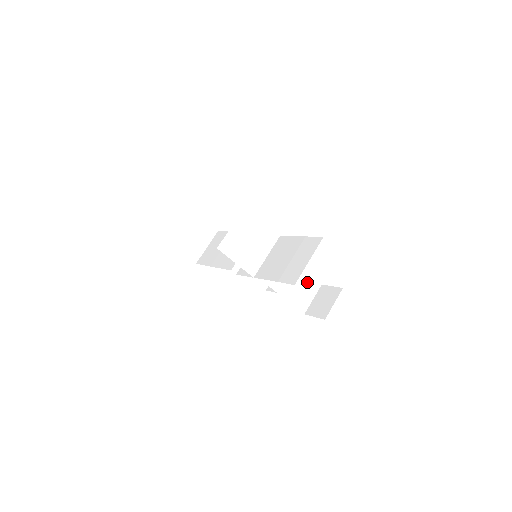
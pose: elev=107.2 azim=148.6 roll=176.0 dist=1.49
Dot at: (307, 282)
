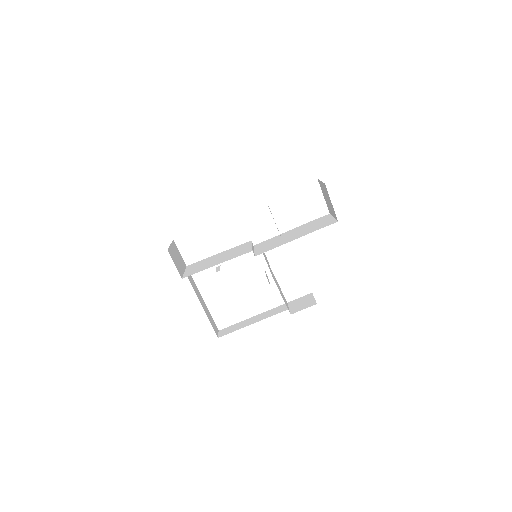
Dot at: occluded
